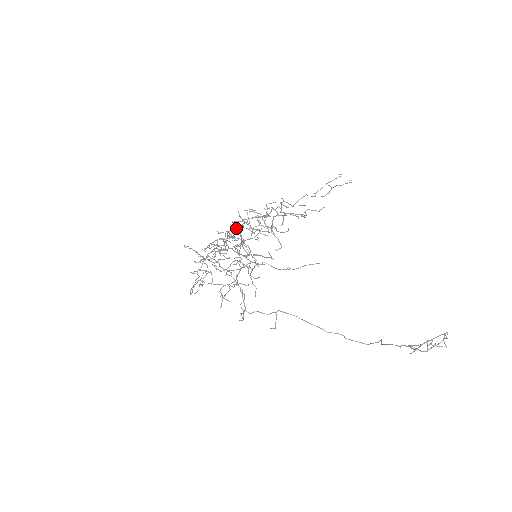
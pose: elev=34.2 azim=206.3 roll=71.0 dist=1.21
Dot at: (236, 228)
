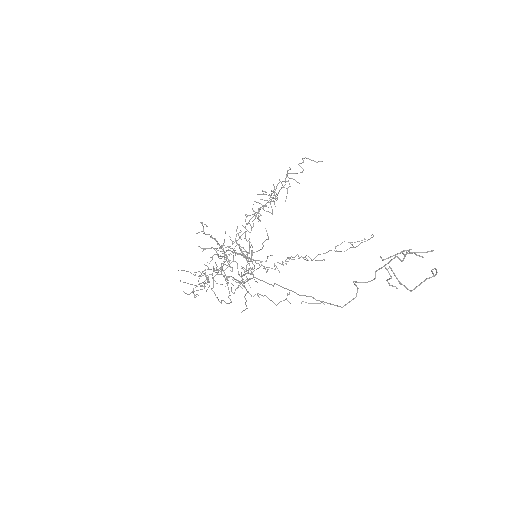
Dot at: (247, 230)
